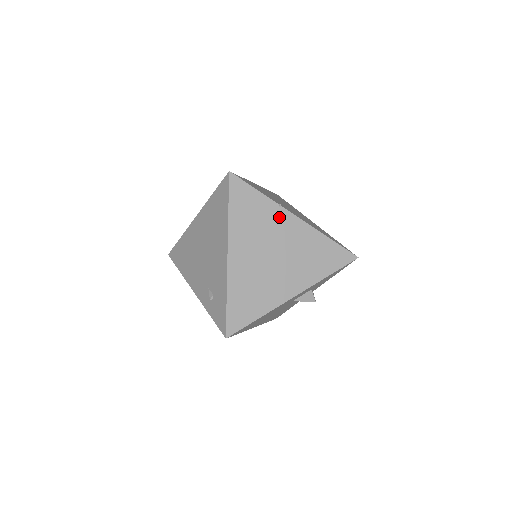
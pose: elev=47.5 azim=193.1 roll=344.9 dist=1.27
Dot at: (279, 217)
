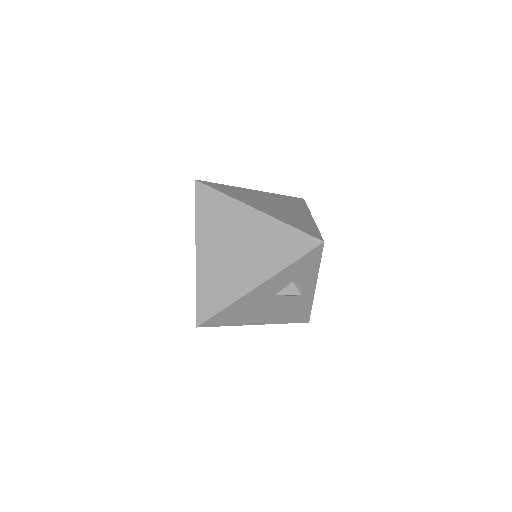
Dot at: (239, 212)
